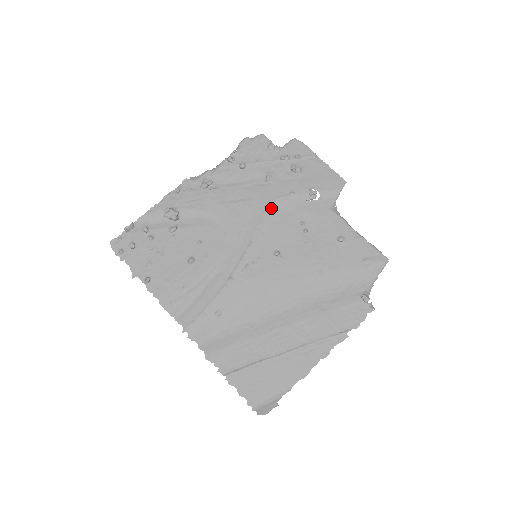
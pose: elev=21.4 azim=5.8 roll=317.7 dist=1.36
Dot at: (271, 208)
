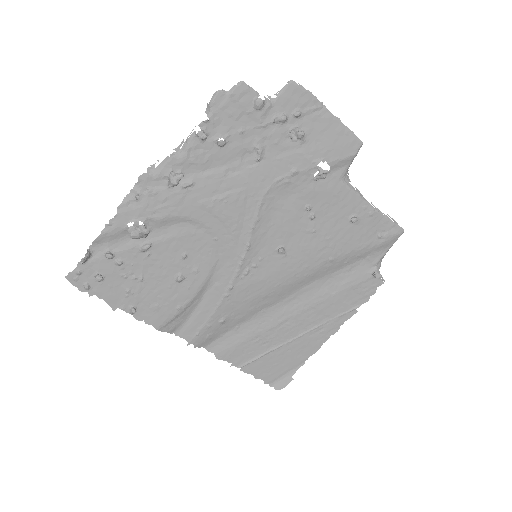
Dot at: (268, 196)
